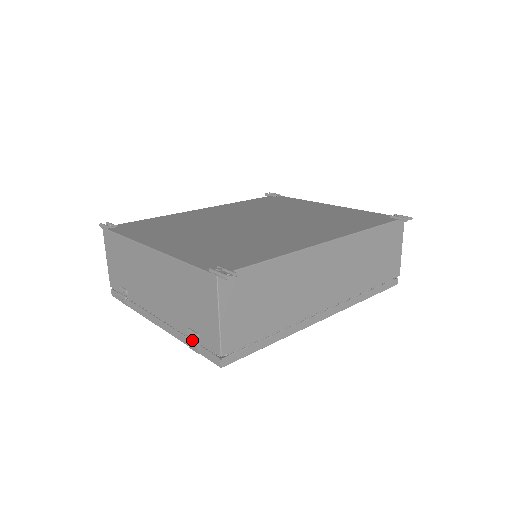
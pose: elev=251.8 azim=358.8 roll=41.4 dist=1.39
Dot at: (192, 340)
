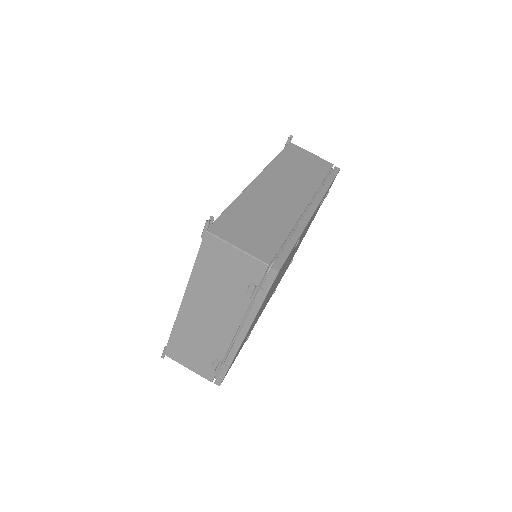
Dot at: (253, 291)
